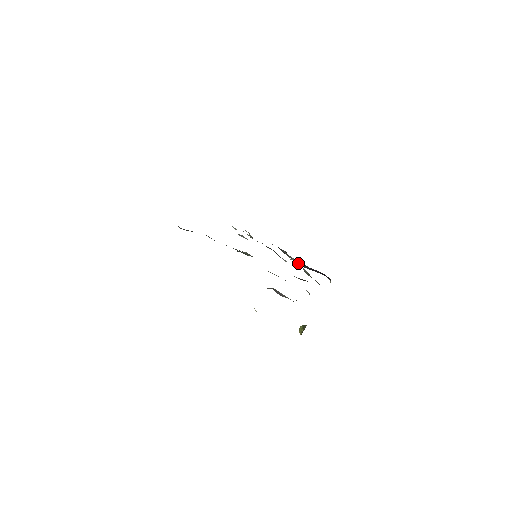
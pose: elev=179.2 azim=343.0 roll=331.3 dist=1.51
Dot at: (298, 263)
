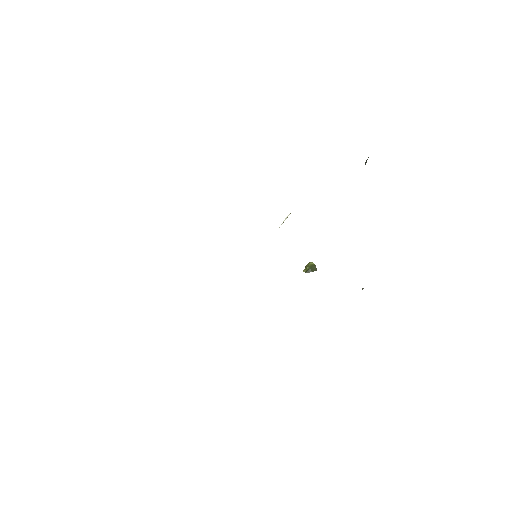
Dot at: occluded
